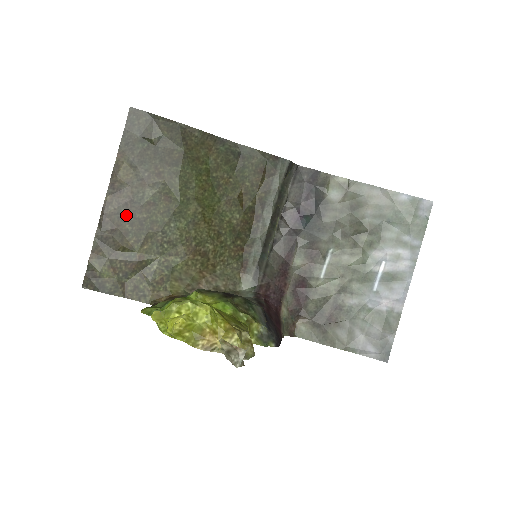
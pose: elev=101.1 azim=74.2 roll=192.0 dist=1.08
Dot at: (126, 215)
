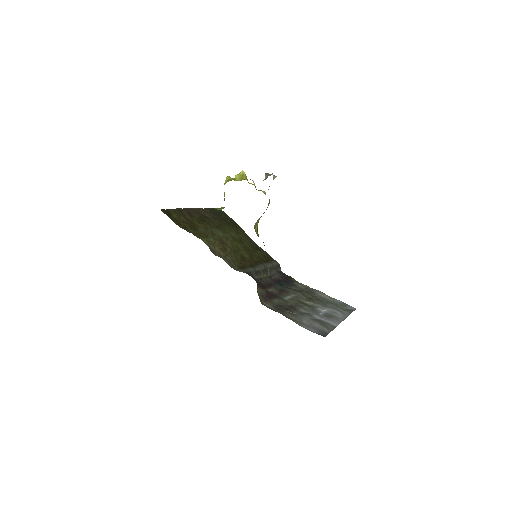
Dot at: (198, 215)
